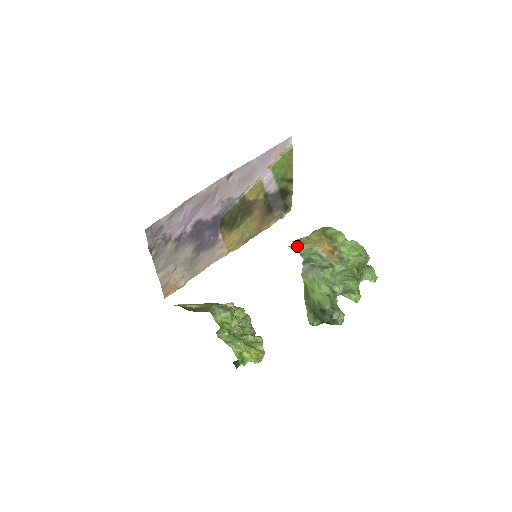
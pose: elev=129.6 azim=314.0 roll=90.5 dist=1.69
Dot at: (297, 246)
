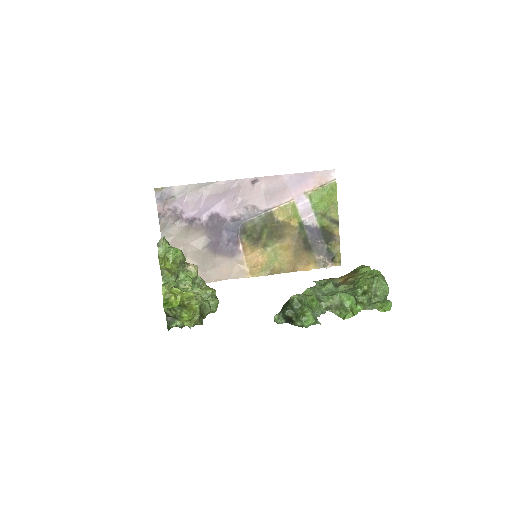
Dot at: (320, 280)
